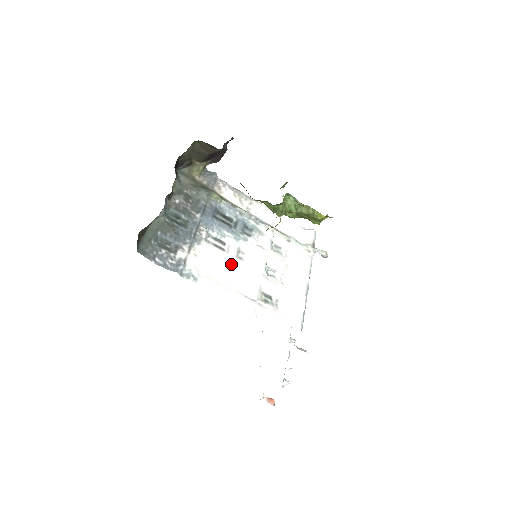
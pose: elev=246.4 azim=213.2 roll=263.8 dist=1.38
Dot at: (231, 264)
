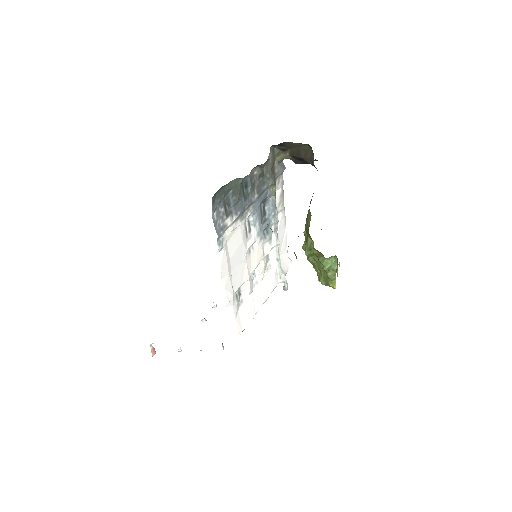
Dot at: (243, 252)
